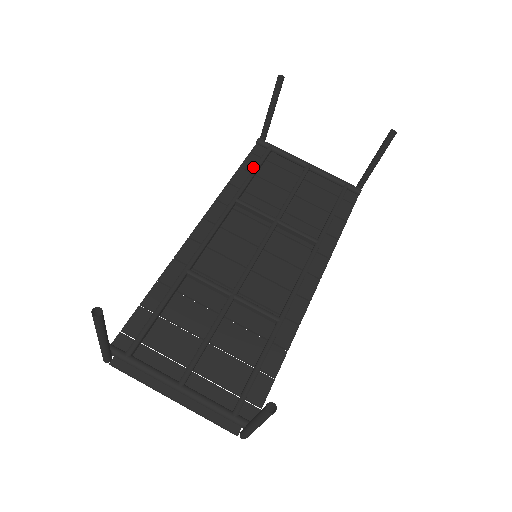
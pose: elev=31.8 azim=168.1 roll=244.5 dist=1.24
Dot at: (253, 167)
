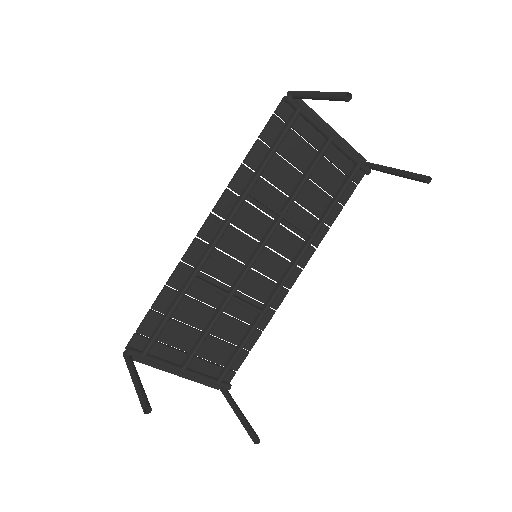
Dot at: (273, 138)
